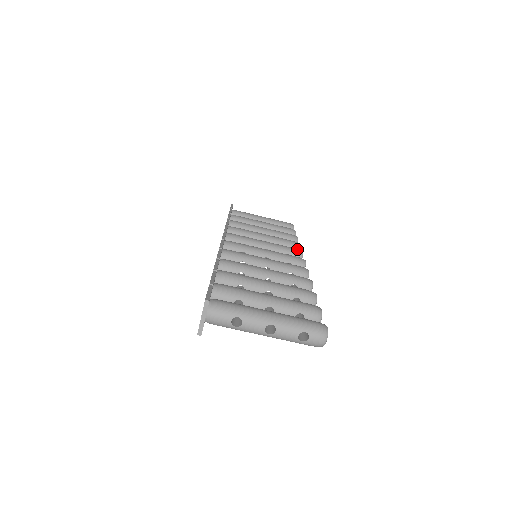
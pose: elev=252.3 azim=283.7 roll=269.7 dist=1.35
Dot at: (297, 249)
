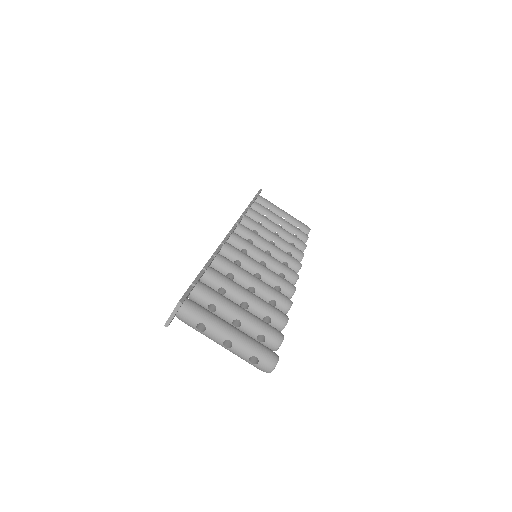
Dot at: (297, 261)
